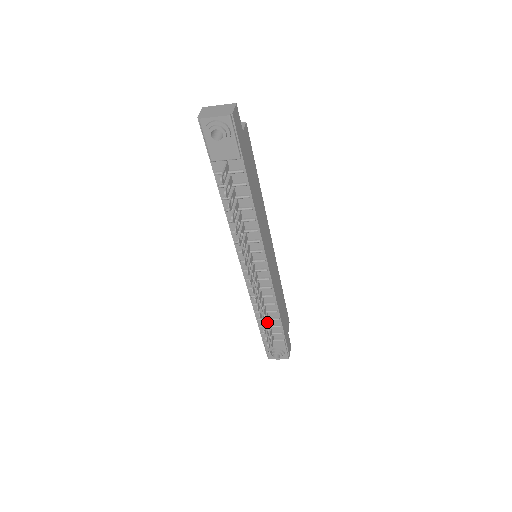
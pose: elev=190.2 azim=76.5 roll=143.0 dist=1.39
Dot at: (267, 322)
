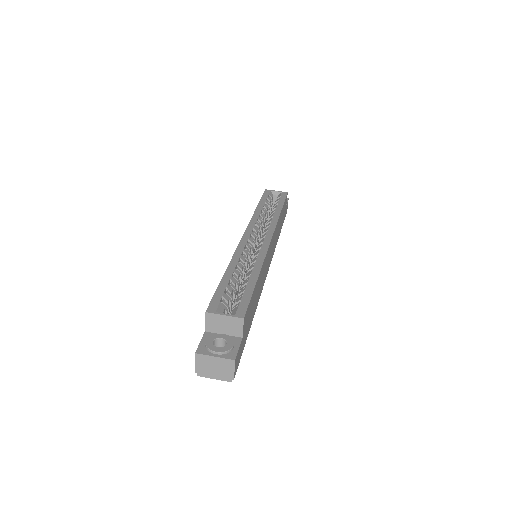
Dot at: occluded
